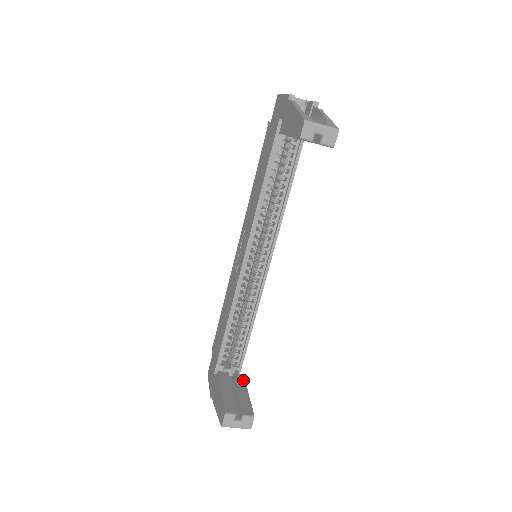
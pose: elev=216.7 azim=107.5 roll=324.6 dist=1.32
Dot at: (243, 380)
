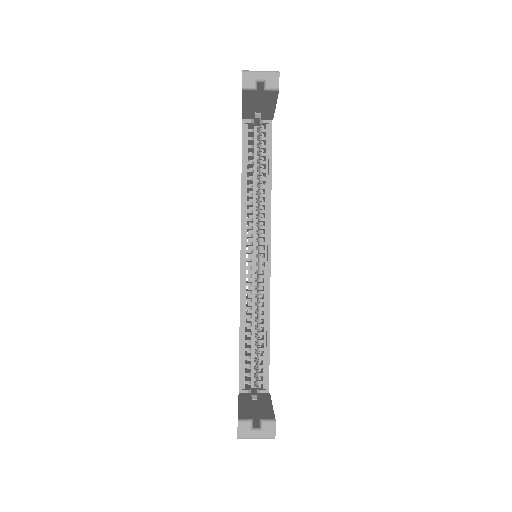
Dot at: (268, 397)
